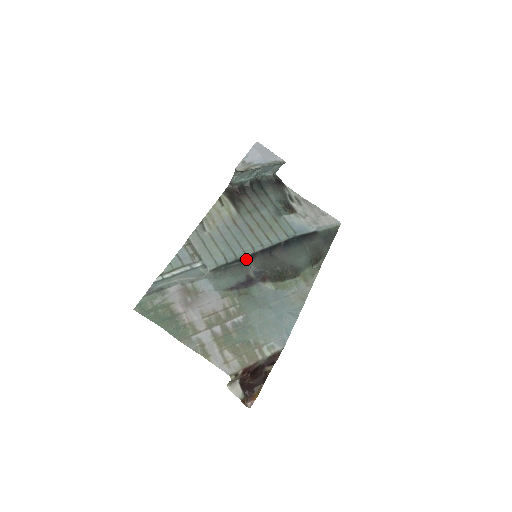
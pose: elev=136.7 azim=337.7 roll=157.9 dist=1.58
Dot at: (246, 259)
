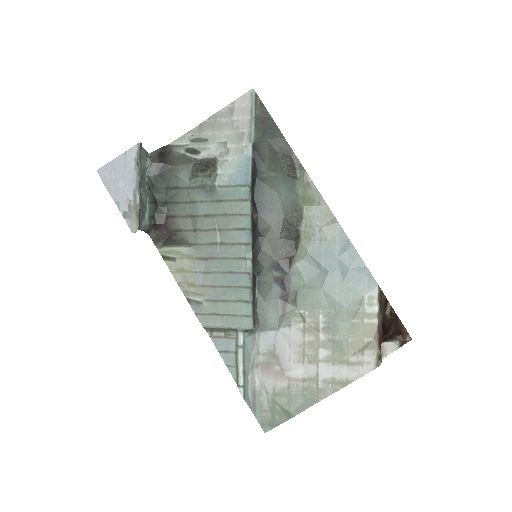
Dot at: (256, 273)
